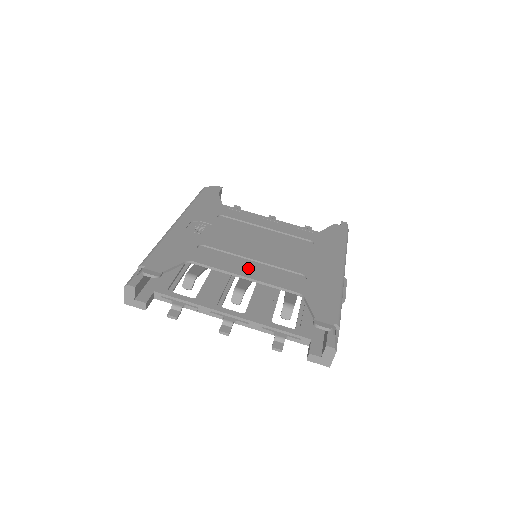
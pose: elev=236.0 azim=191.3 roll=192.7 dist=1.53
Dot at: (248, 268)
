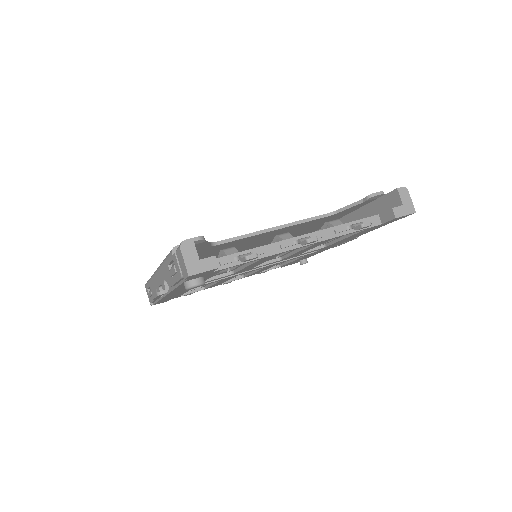
Dot at: occluded
